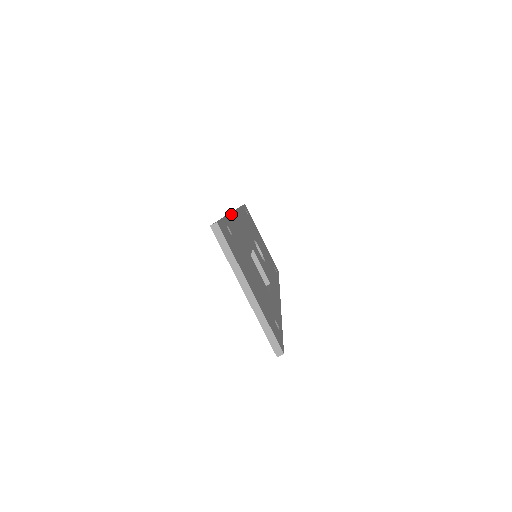
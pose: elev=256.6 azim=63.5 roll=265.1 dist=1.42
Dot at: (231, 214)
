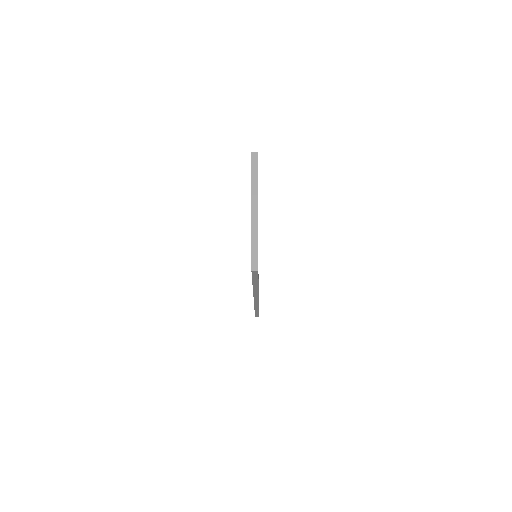
Dot at: occluded
